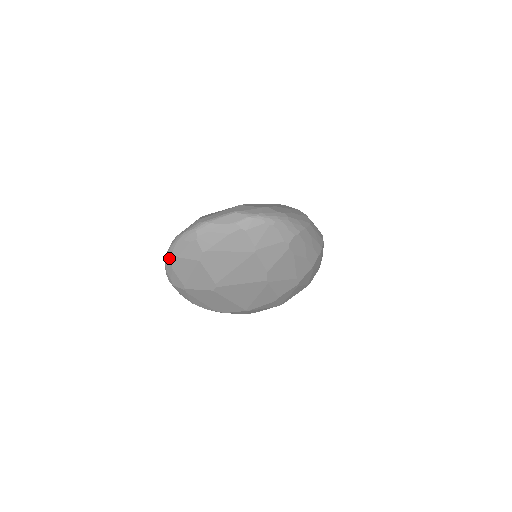
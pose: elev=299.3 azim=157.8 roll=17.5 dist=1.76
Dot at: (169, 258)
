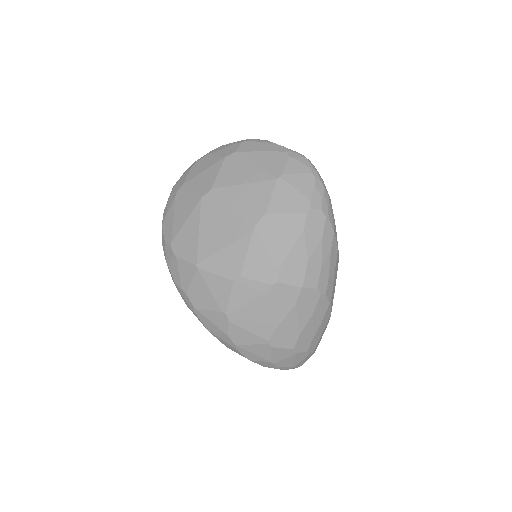
Dot at: (201, 157)
